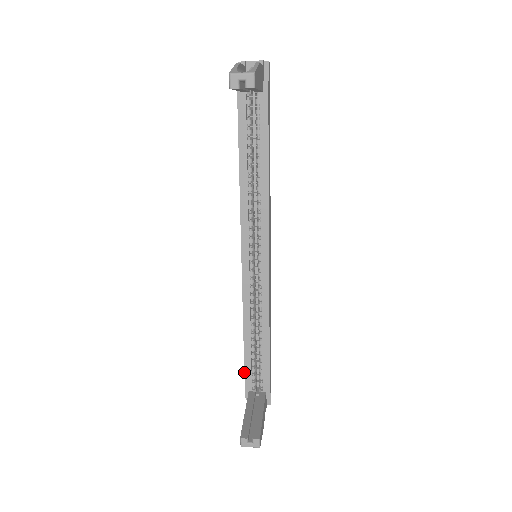
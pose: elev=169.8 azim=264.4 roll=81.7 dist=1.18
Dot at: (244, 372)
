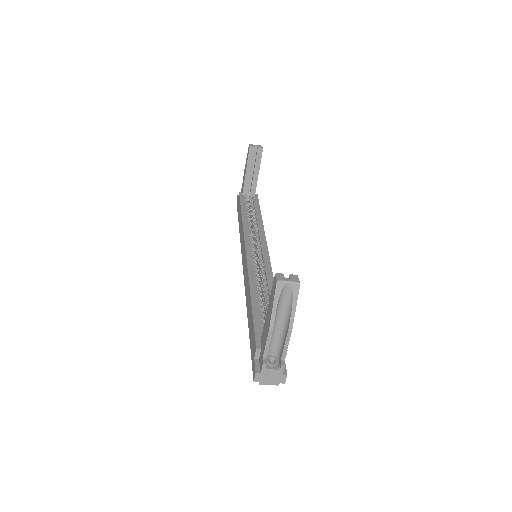
Dot at: (253, 323)
